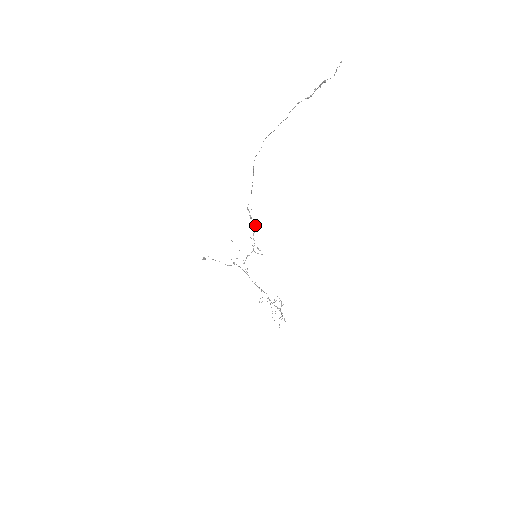
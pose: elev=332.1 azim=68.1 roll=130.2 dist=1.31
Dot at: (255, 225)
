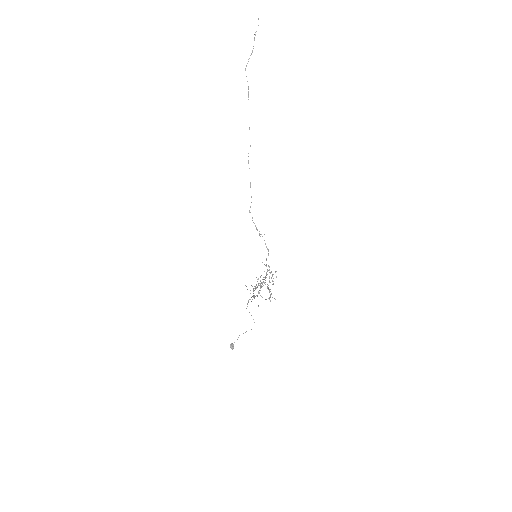
Dot at: (265, 243)
